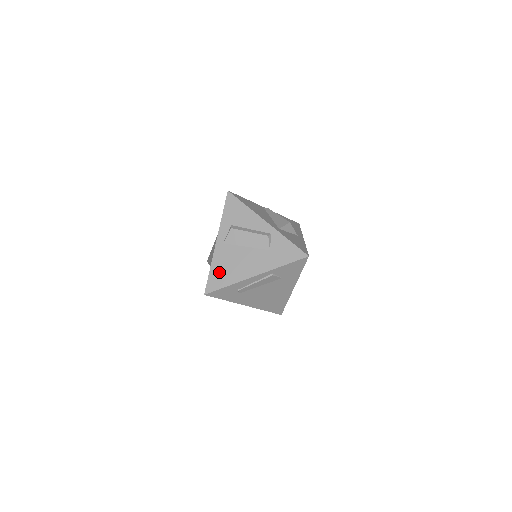
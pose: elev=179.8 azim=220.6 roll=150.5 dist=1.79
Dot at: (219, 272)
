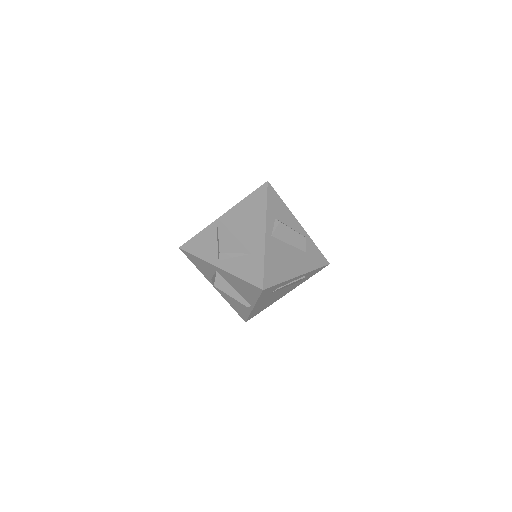
Dot at: (272, 266)
